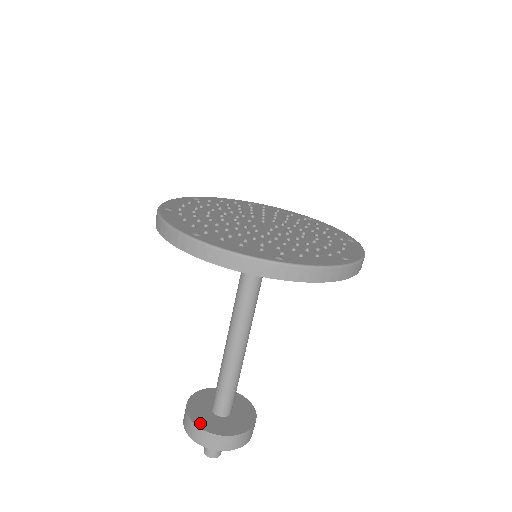
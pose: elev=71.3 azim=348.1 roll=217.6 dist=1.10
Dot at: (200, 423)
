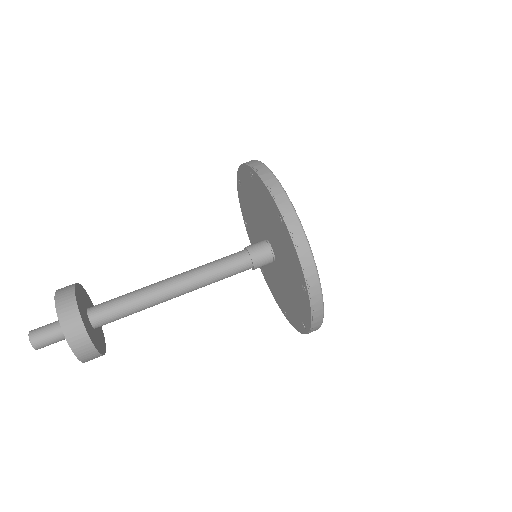
Dot at: (82, 288)
